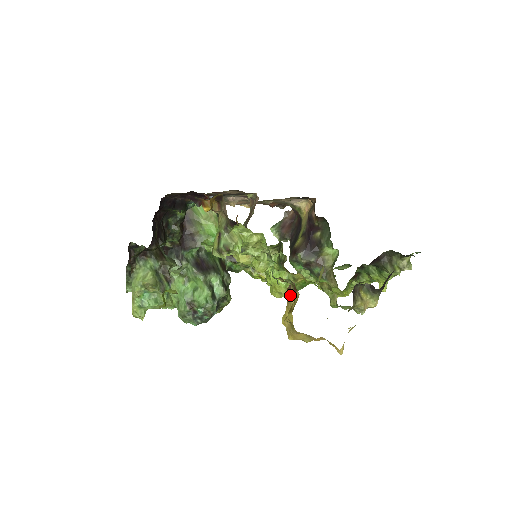
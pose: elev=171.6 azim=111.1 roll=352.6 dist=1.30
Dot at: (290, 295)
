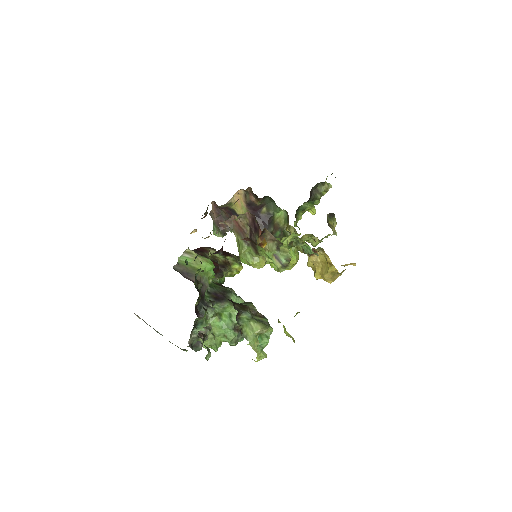
Dot at: (313, 258)
